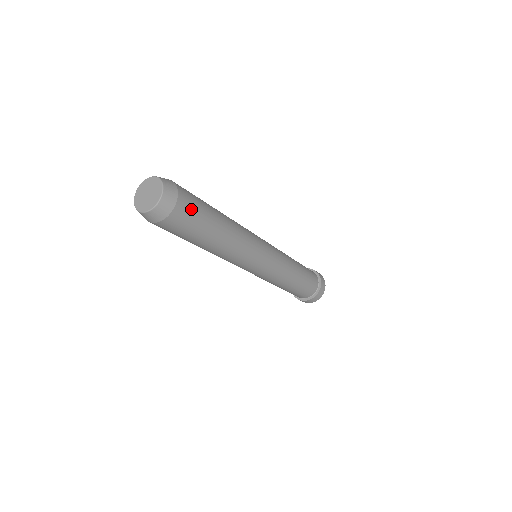
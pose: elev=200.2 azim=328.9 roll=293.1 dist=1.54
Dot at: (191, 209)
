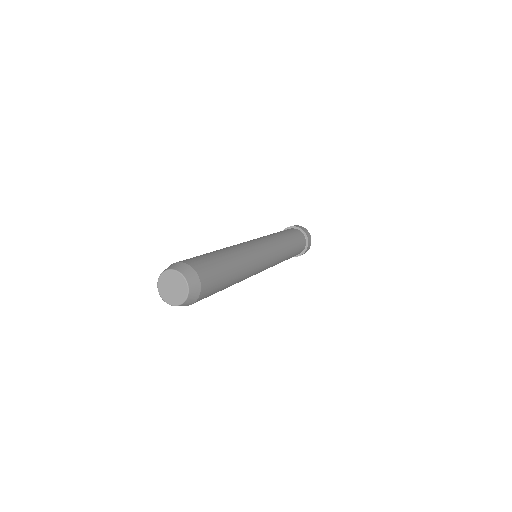
Dot at: (211, 287)
